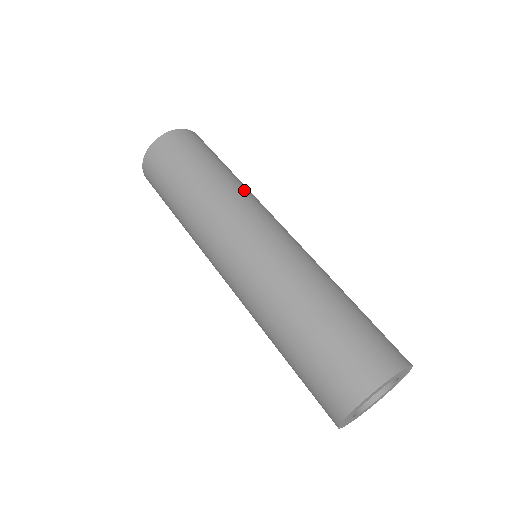
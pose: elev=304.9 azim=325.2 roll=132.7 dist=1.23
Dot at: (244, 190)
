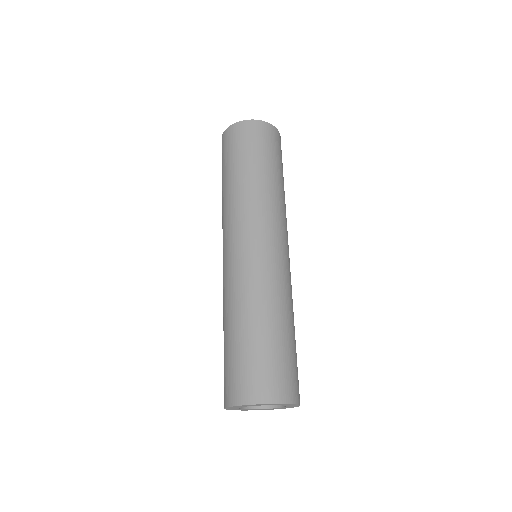
Dot at: (279, 203)
